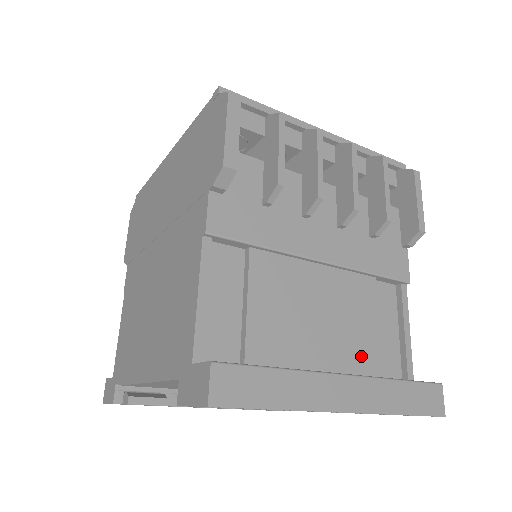
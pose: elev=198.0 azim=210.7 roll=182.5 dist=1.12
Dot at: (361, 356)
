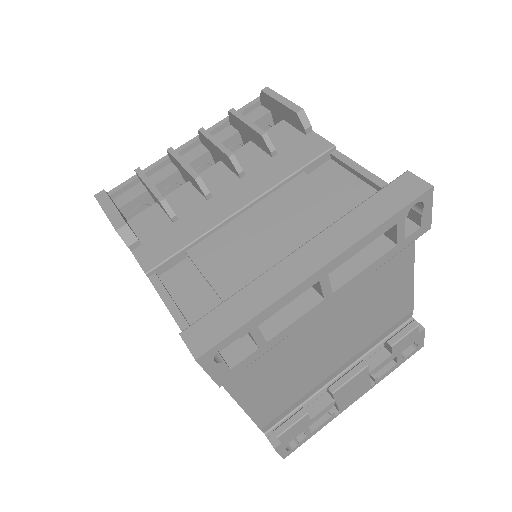
Dot at: occluded
